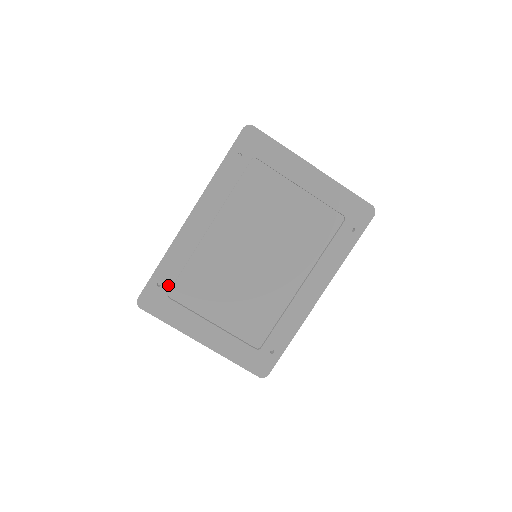
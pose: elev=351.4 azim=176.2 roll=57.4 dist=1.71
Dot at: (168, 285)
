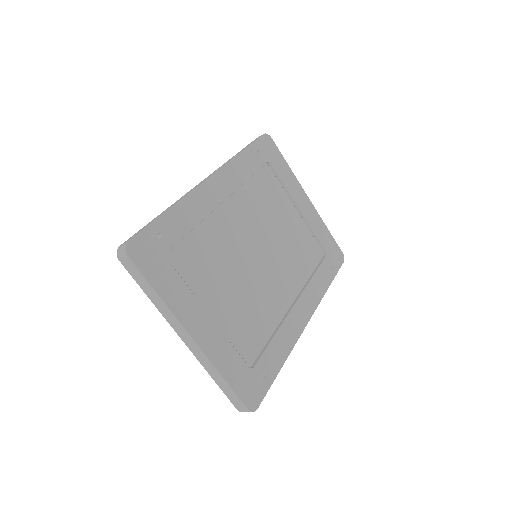
Dot at: (170, 242)
